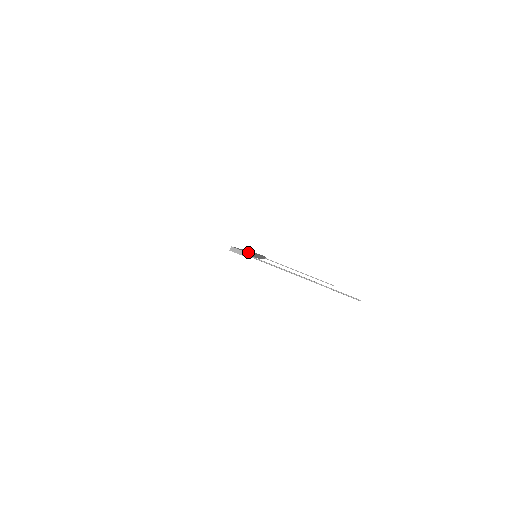
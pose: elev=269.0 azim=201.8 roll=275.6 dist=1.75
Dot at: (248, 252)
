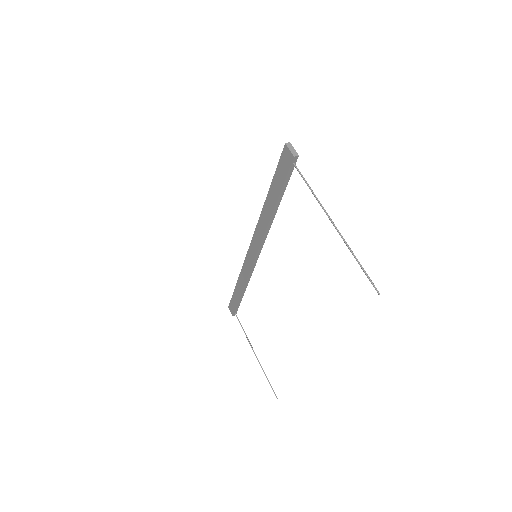
Dot at: occluded
